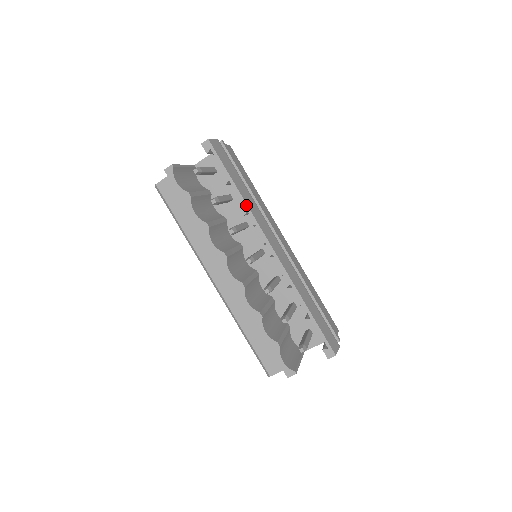
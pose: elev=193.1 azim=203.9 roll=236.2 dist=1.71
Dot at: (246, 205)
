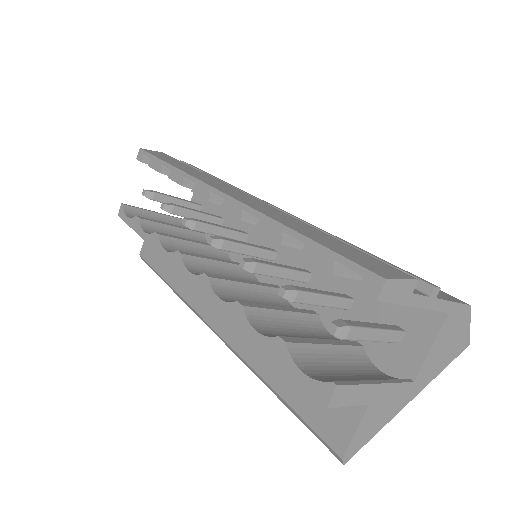
Dot at: (181, 172)
